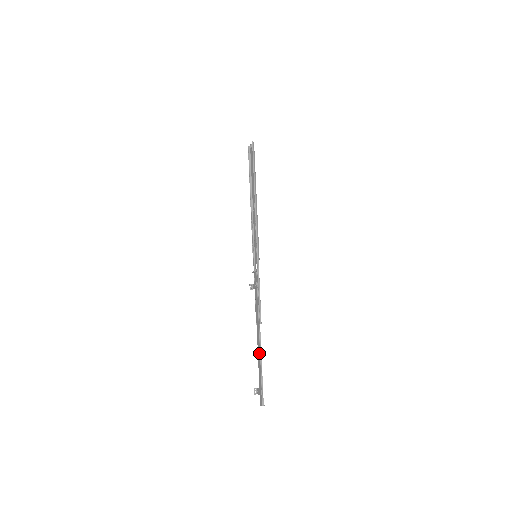
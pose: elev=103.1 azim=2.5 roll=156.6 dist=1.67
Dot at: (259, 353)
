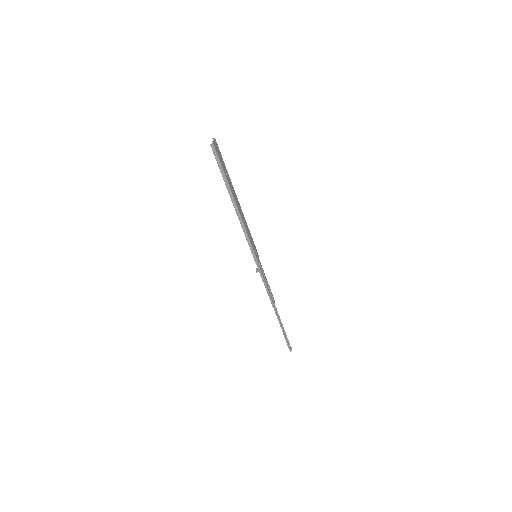
Dot at: (279, 323)
